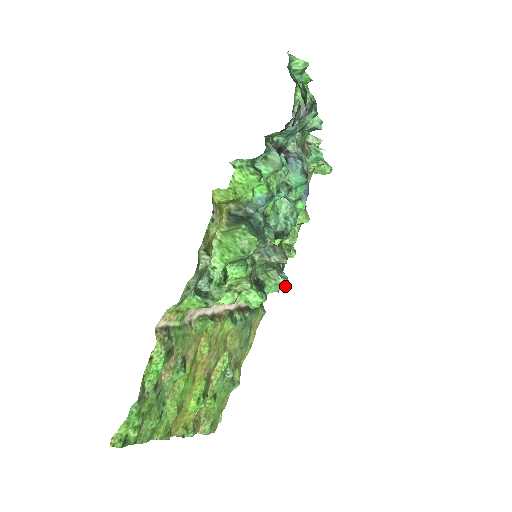
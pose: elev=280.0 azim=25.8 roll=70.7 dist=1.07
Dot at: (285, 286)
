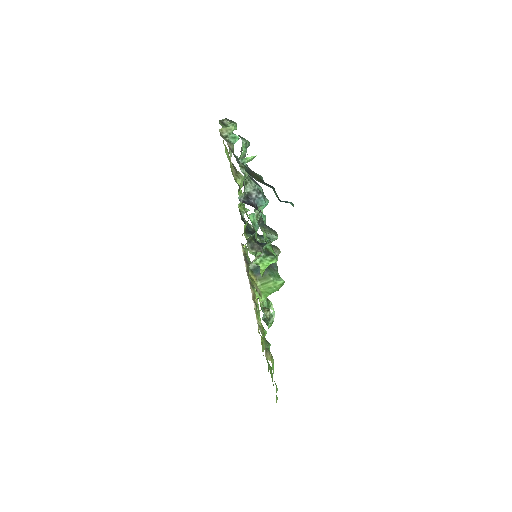
Dot at: occluded
